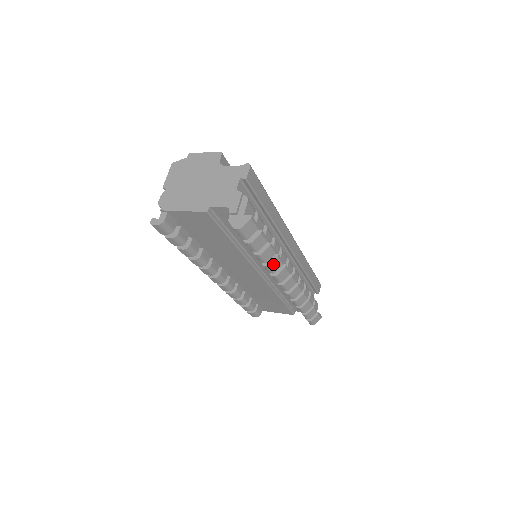
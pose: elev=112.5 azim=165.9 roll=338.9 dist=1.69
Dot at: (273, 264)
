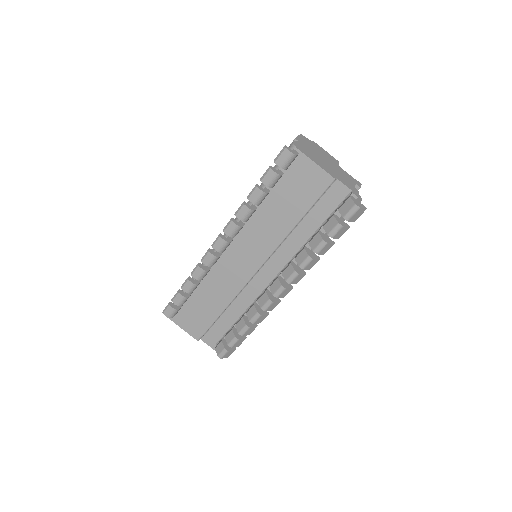
Dot at: (313, 261)
